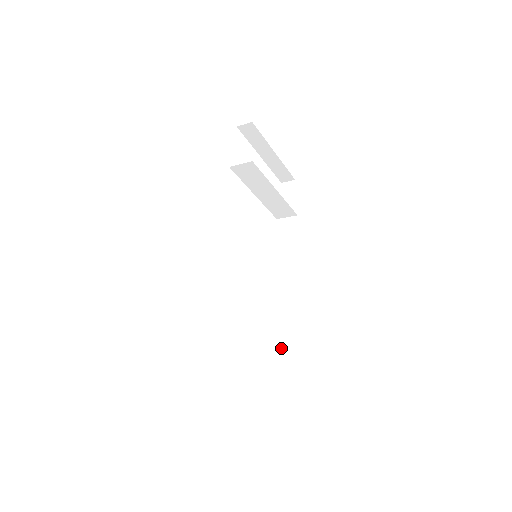
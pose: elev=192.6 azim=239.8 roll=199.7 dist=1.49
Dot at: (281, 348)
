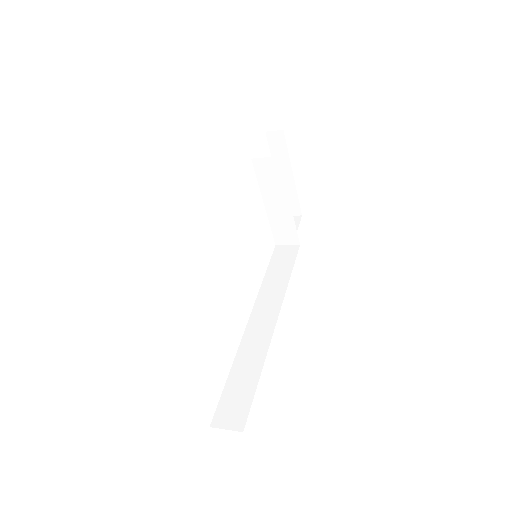
Dot at: (259, 369)
